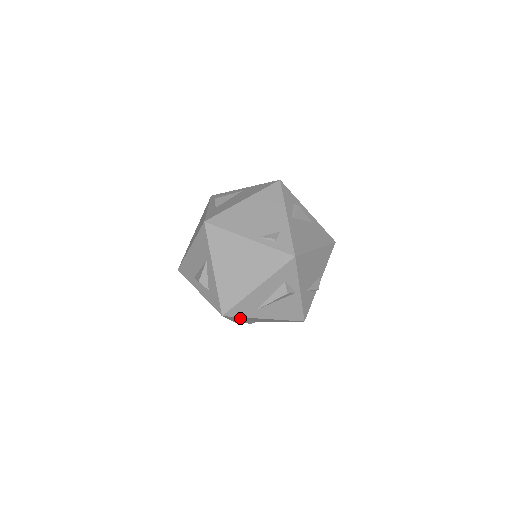
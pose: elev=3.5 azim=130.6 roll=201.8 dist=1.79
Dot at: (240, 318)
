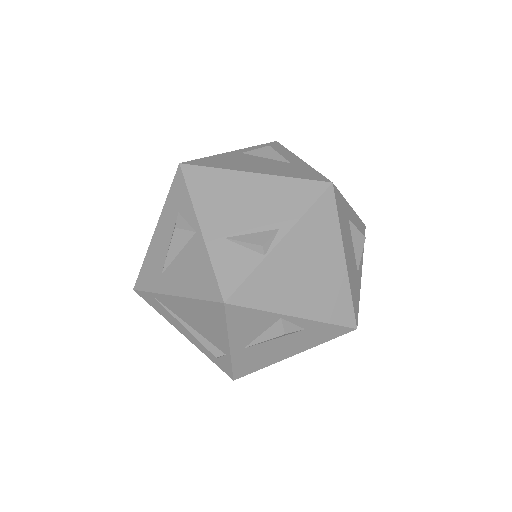
Dot at: (166, 308)
